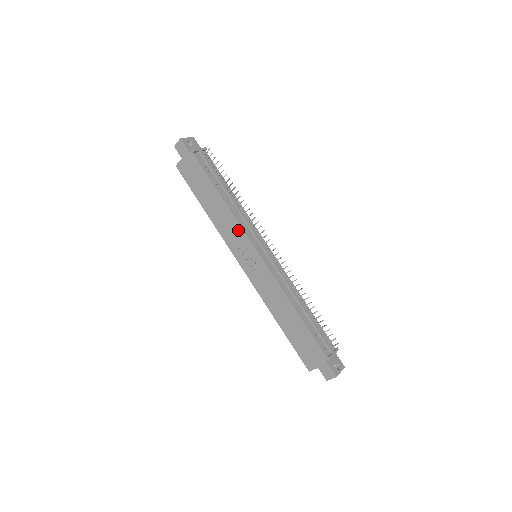
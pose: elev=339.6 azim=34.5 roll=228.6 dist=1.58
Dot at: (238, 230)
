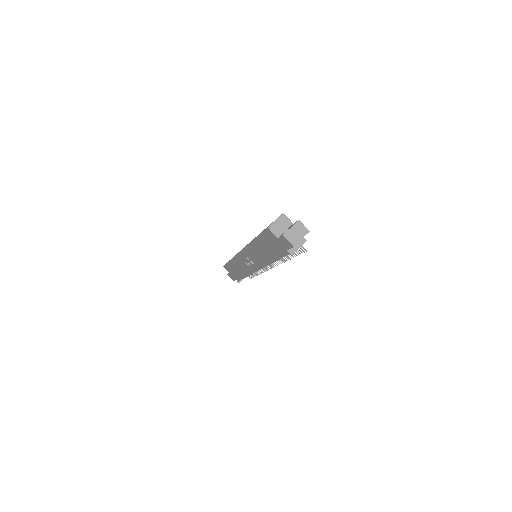
Dot at: (260, 263)
